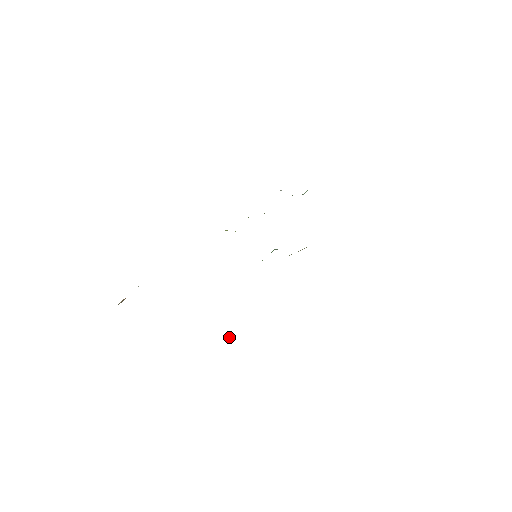
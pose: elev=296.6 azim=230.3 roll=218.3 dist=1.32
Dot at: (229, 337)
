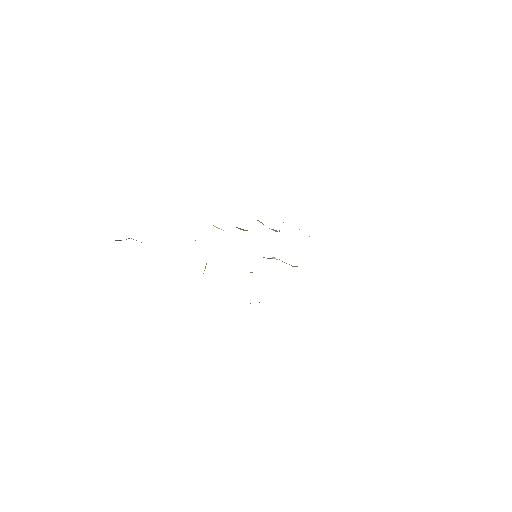
Dot at: occluded
